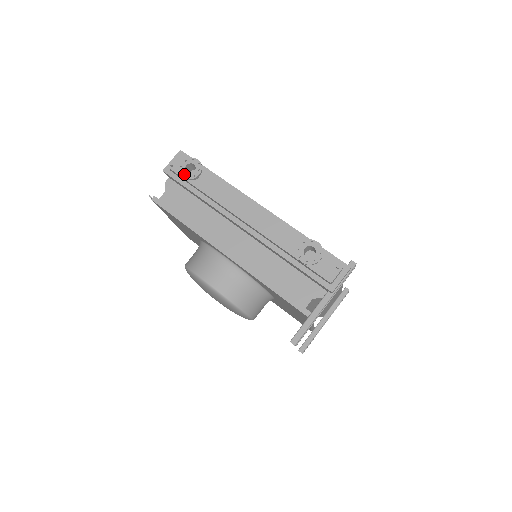
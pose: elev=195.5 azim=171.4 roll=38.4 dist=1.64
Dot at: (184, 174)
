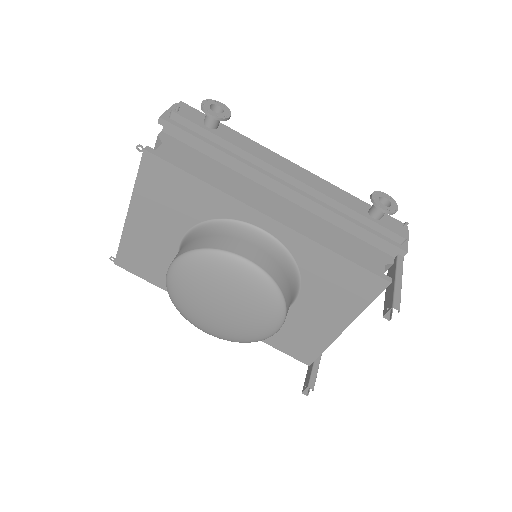
Dot at: (211, 112)
